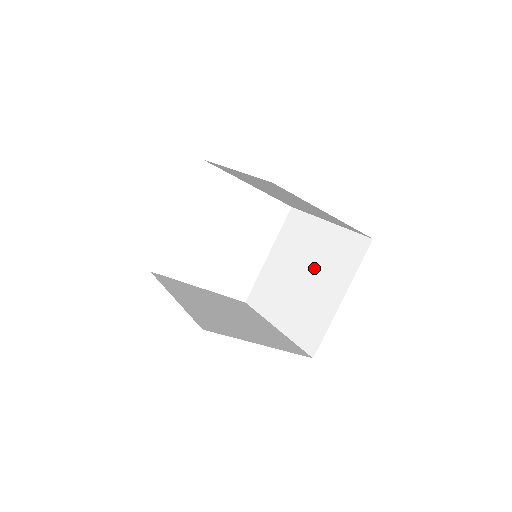
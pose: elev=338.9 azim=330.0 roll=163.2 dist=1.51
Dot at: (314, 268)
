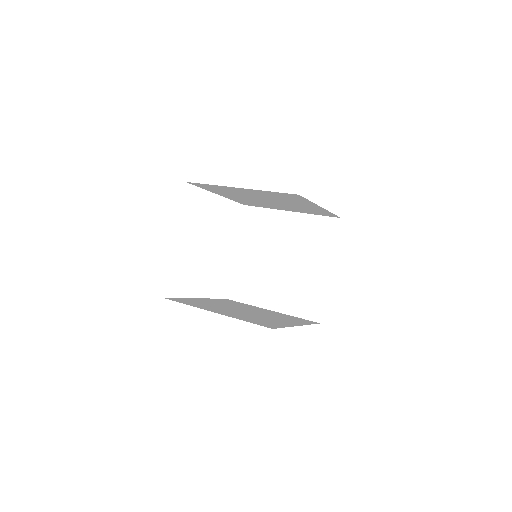
Dot at: (292, 252)
